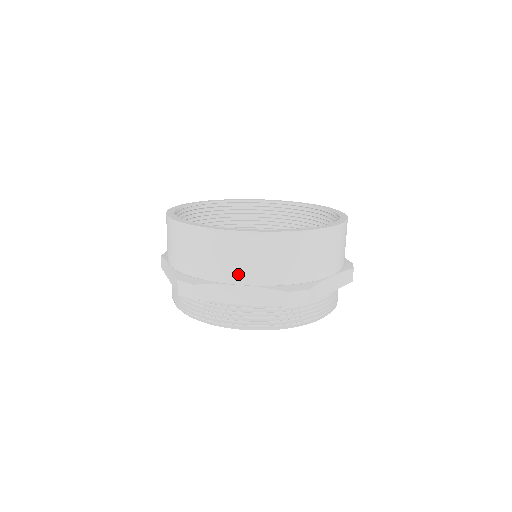
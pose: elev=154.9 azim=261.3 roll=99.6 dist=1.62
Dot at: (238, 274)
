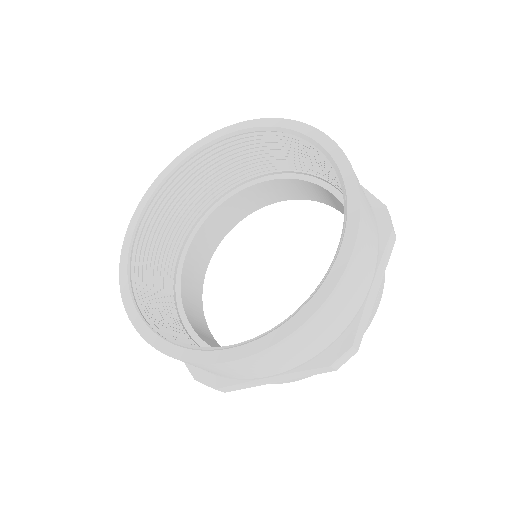
Dot at: occluded
